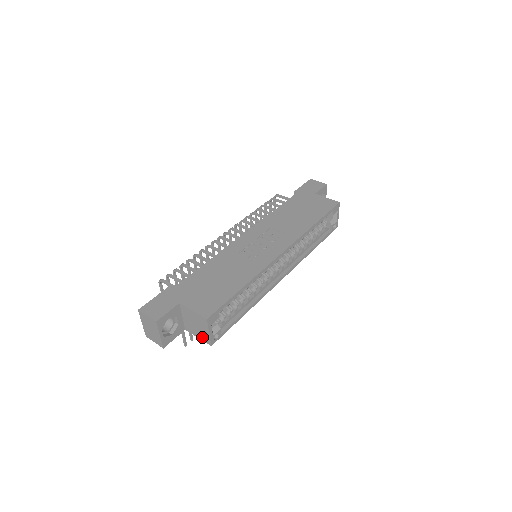
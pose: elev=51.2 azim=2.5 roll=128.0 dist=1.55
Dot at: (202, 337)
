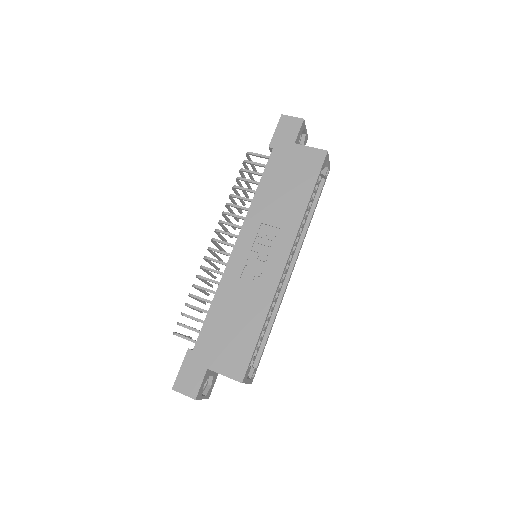
Dot at: occluded
